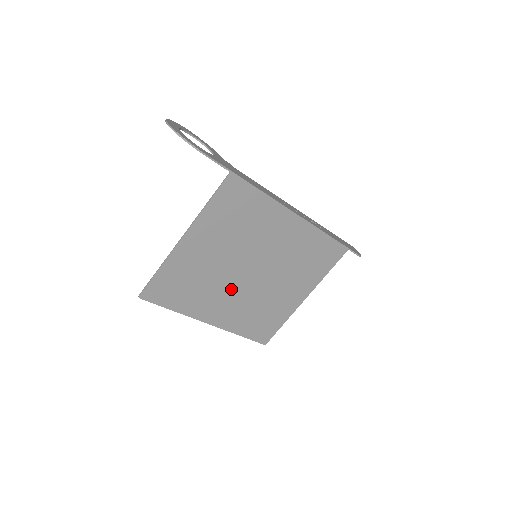
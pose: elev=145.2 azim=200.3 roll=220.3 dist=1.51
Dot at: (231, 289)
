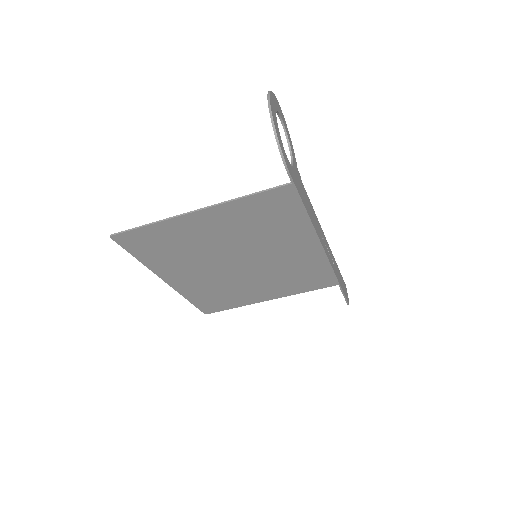
Dot at: (210, 267)
